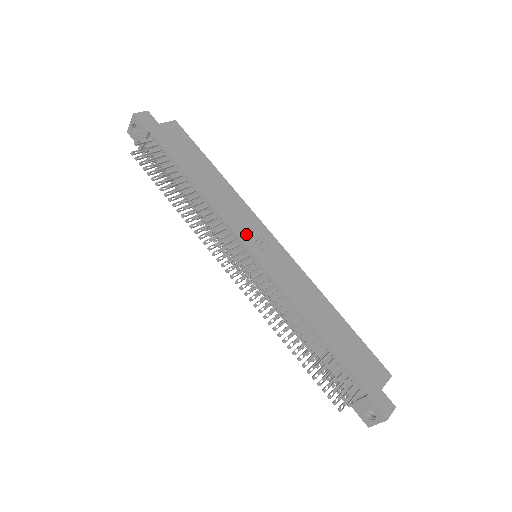
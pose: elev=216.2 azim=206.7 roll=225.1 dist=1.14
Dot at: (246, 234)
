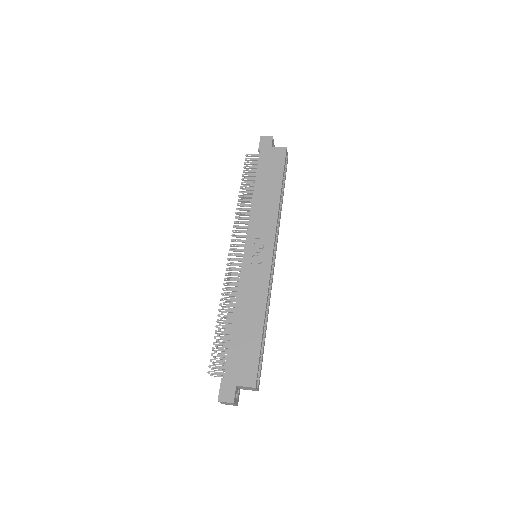
Dot at: (254, 237)
